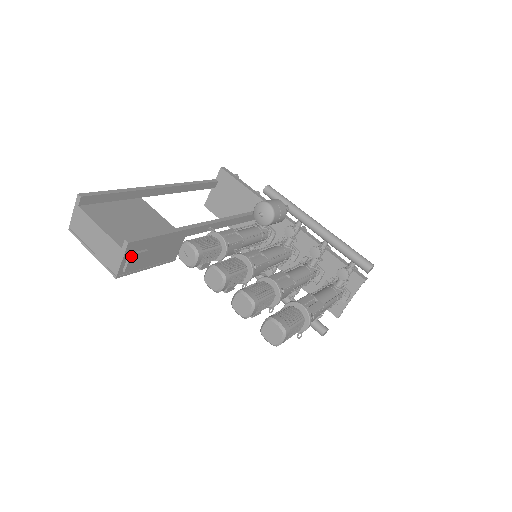
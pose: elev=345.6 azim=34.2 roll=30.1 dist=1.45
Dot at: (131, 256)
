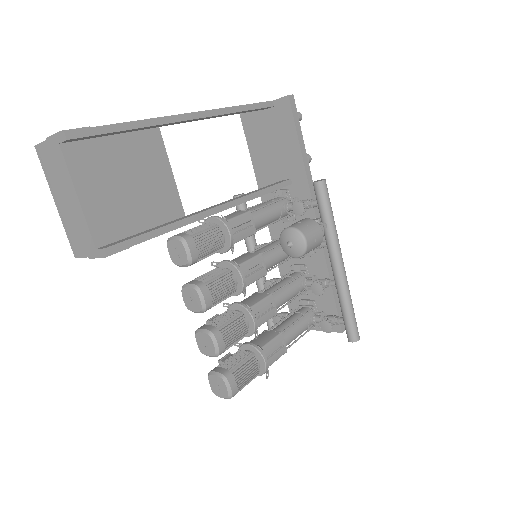
Dot at: (105, 256)
